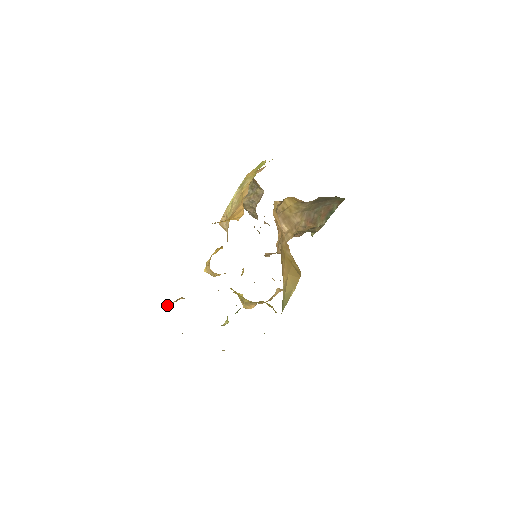
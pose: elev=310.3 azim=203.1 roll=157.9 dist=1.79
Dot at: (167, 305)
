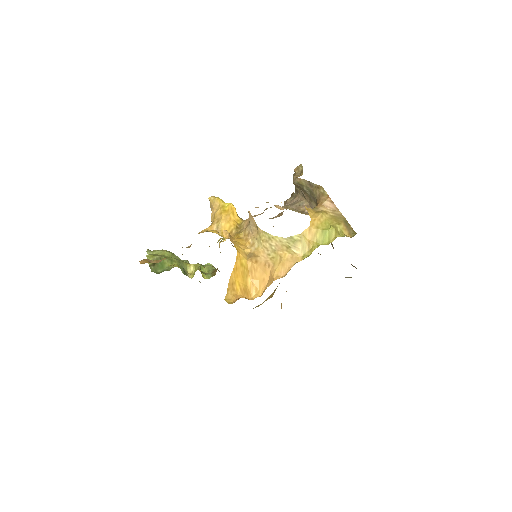
Dot at: occluded
